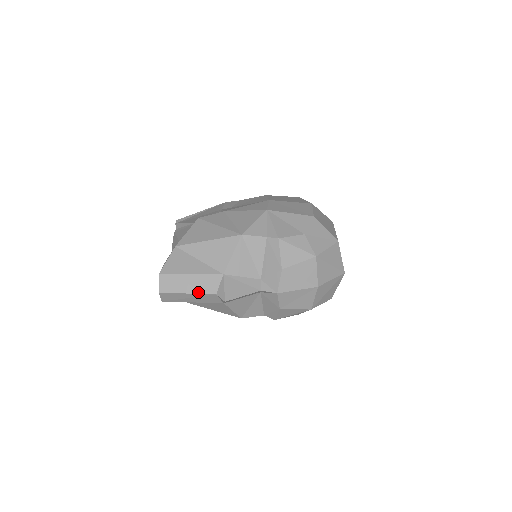
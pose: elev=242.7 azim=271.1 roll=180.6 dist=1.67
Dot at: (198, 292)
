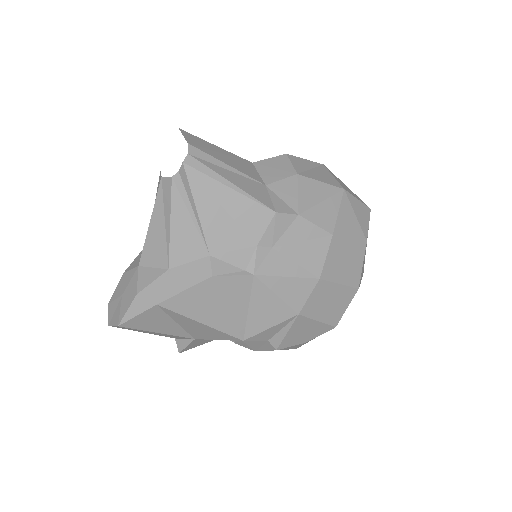
Dot at: occluded
